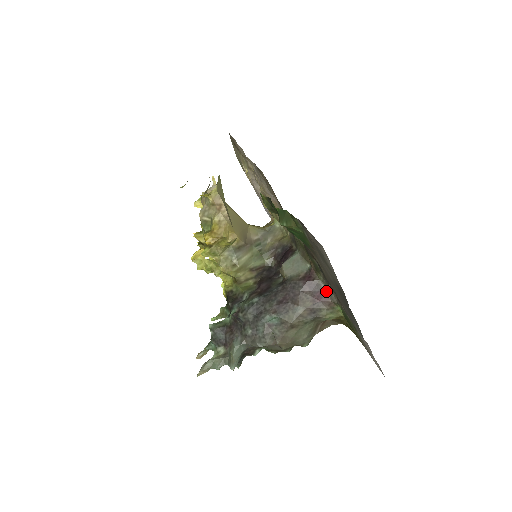
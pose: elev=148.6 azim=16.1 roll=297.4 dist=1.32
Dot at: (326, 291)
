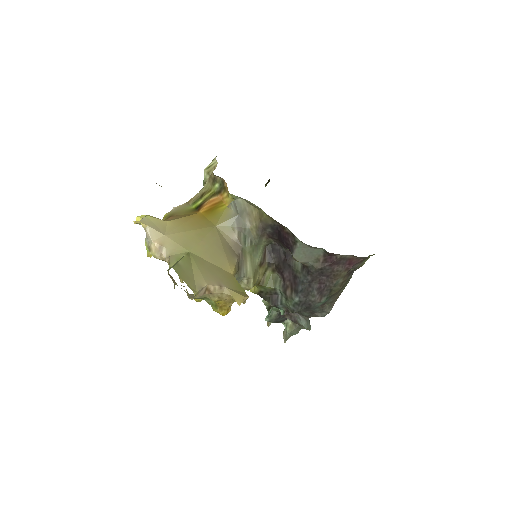
Dot at: (354, 257)
